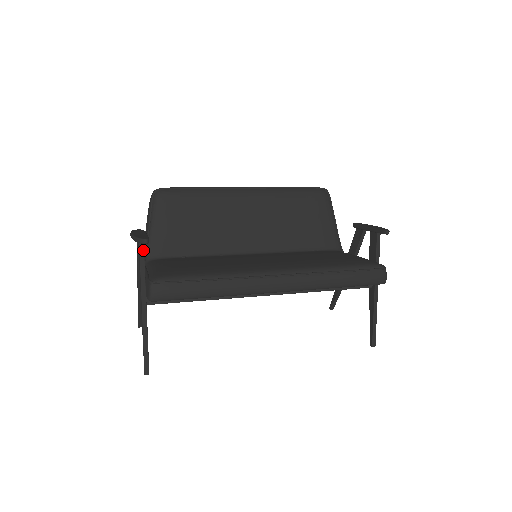
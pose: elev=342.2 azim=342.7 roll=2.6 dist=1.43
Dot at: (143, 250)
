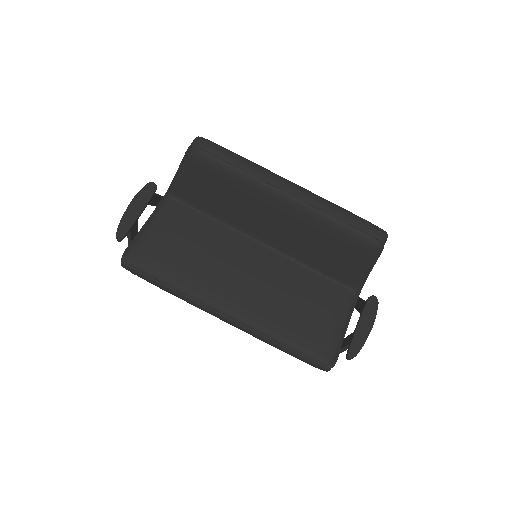
Dot at: occluded
